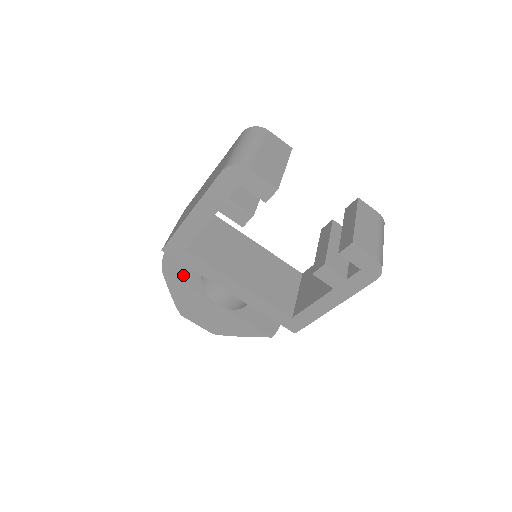
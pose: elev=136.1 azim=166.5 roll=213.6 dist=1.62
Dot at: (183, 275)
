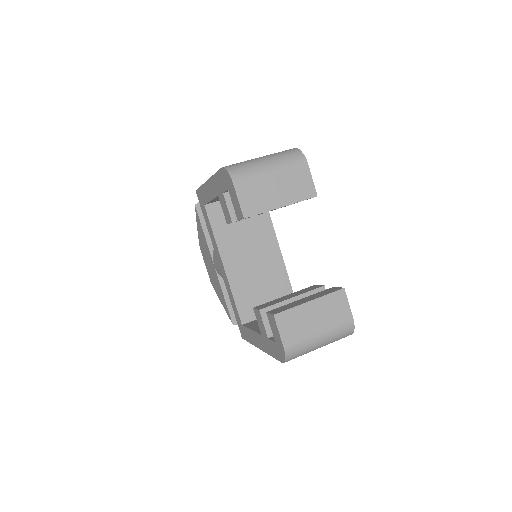
Dot at: occluded
